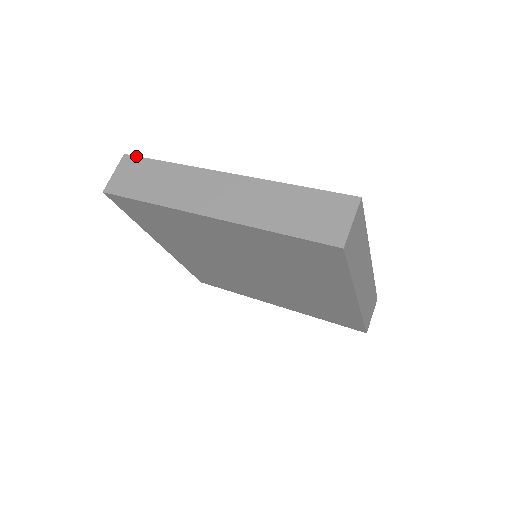
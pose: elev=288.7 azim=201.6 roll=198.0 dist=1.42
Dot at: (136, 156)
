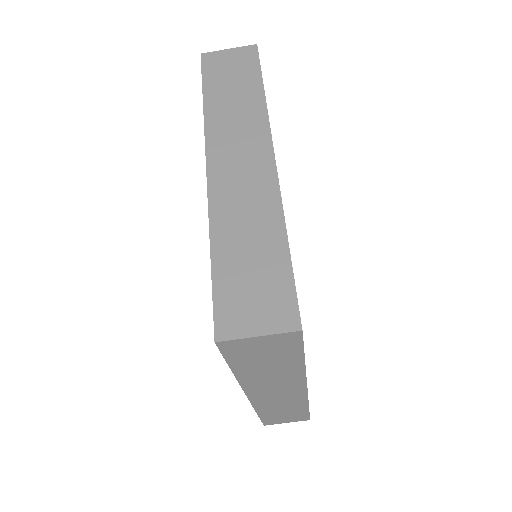
Dot at: (303, 342)
